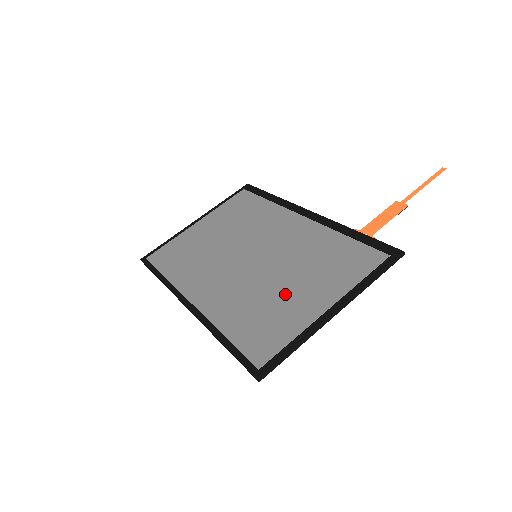
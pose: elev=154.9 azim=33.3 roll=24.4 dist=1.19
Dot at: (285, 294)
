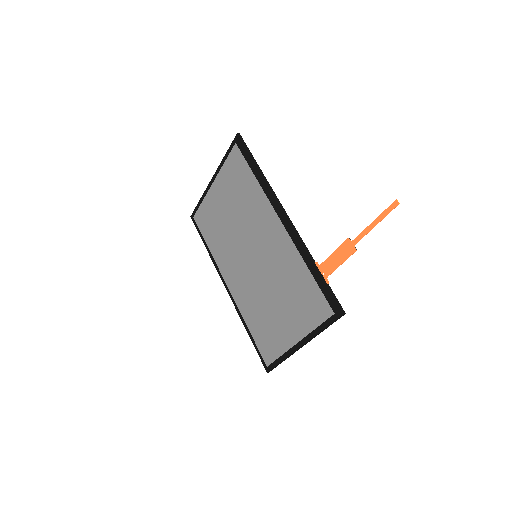
Dot at: (274, 313)
